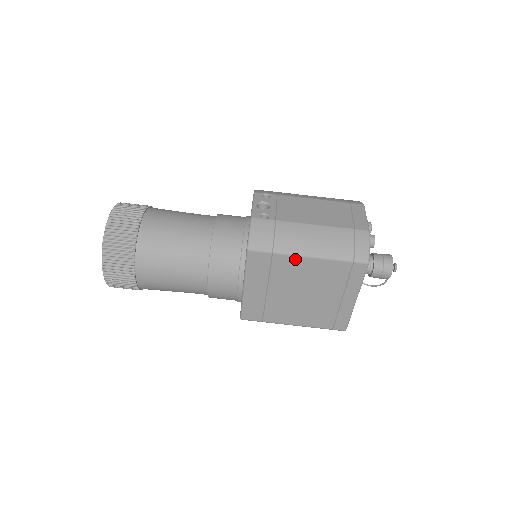
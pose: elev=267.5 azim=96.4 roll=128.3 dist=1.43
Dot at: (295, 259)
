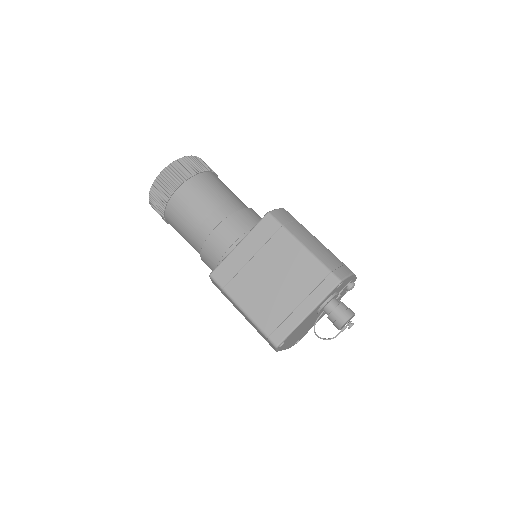
Dot at: (293, 242)
